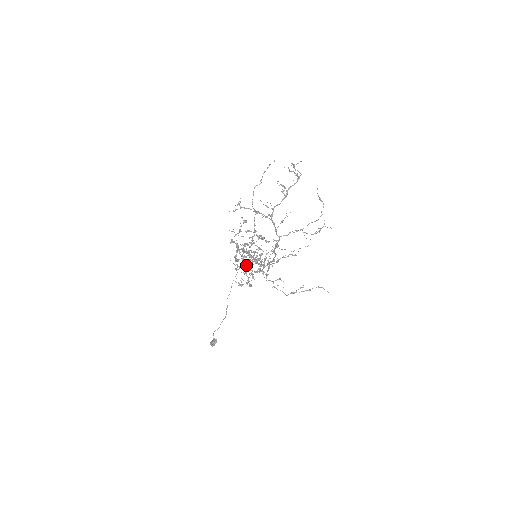
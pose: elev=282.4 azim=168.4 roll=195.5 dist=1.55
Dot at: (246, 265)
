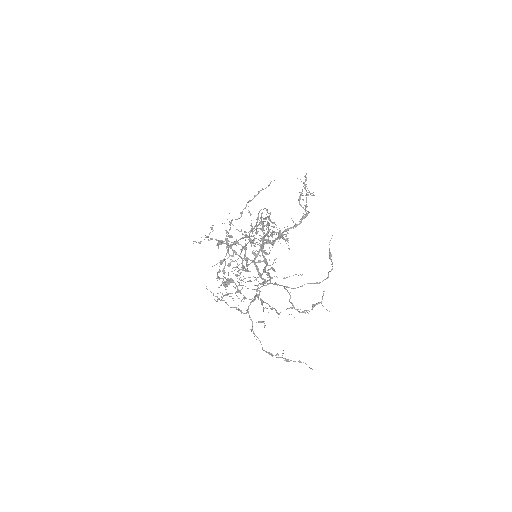
Dot at: (242, 263)
